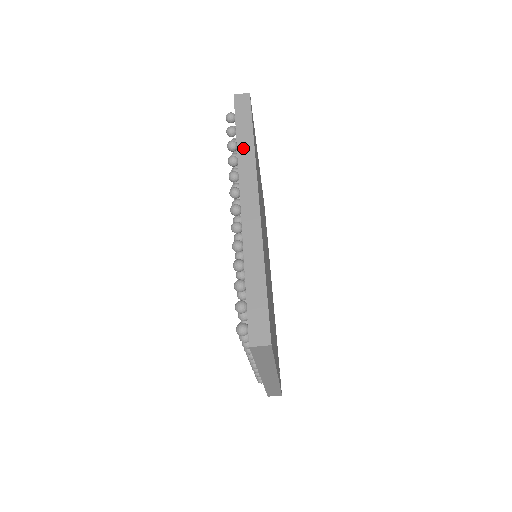
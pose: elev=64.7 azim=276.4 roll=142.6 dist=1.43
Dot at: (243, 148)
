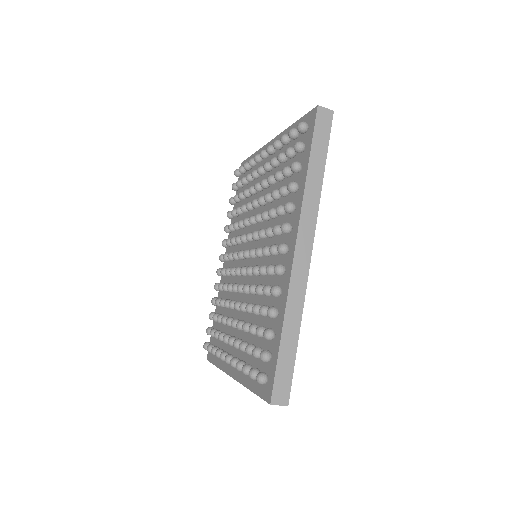
Dot at: (311, 184)
